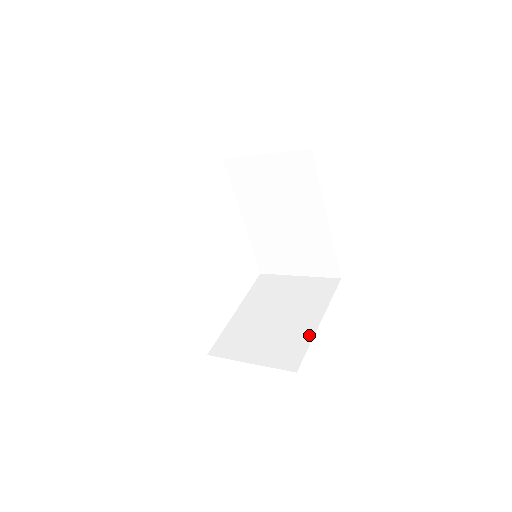
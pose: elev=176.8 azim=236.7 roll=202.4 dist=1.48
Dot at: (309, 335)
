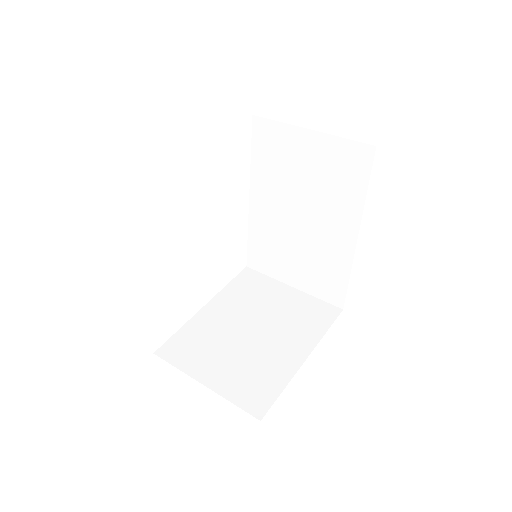
Dot at: (288, 373)
